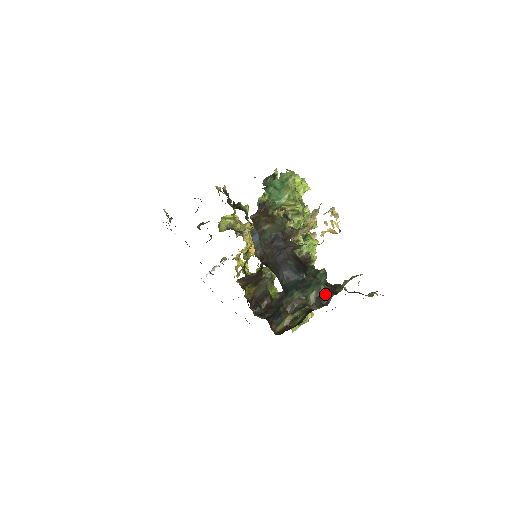
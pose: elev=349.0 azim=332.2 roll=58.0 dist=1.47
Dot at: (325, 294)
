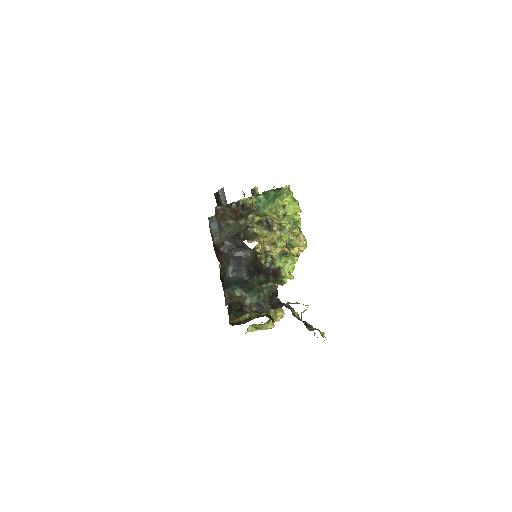
Dot at: (263, 304)
